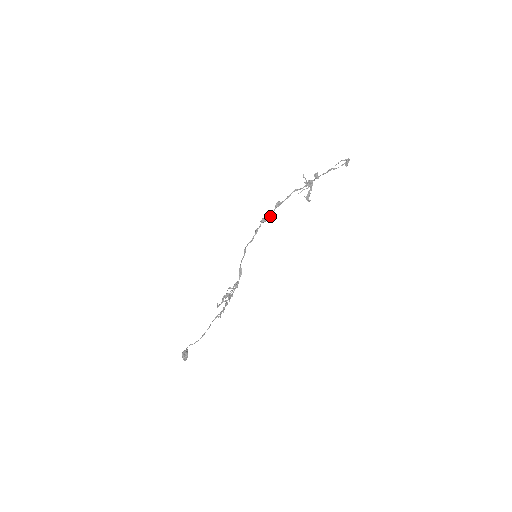
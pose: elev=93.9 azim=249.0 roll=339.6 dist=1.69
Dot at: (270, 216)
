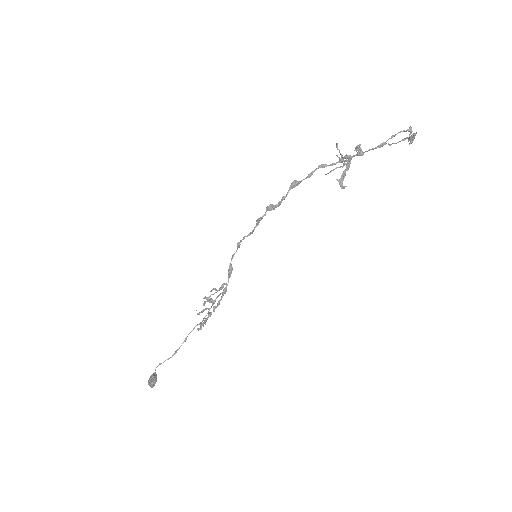
Dot at: (281, 202)
